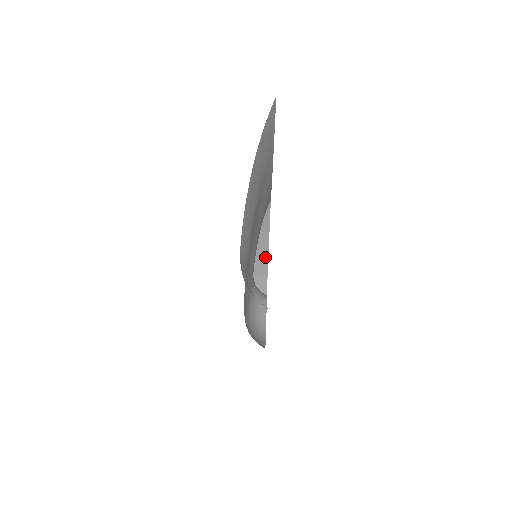
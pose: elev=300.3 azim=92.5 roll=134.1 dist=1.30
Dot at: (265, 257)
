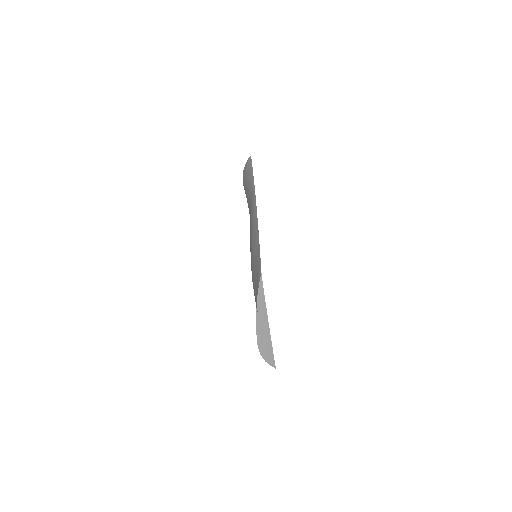
Dot at: (266, 325)
